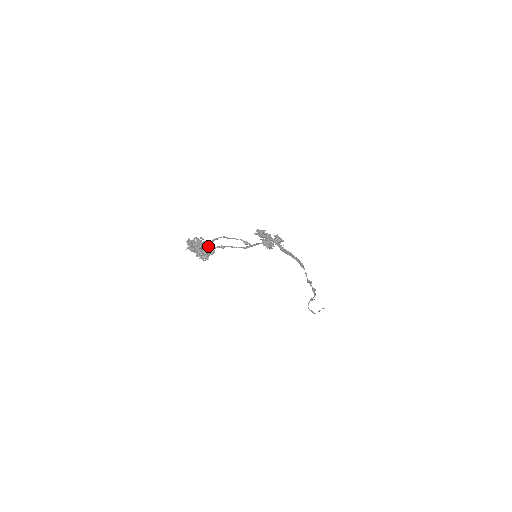
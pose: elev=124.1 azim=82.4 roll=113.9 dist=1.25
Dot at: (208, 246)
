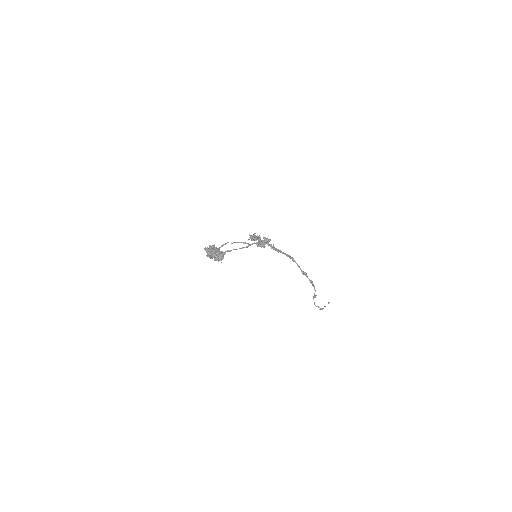
Dot at: (220, 251)
